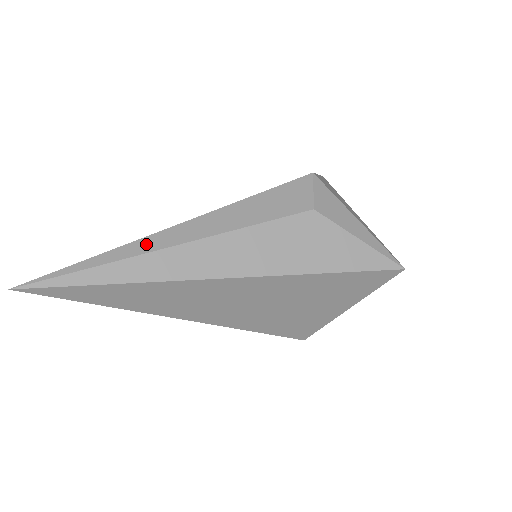
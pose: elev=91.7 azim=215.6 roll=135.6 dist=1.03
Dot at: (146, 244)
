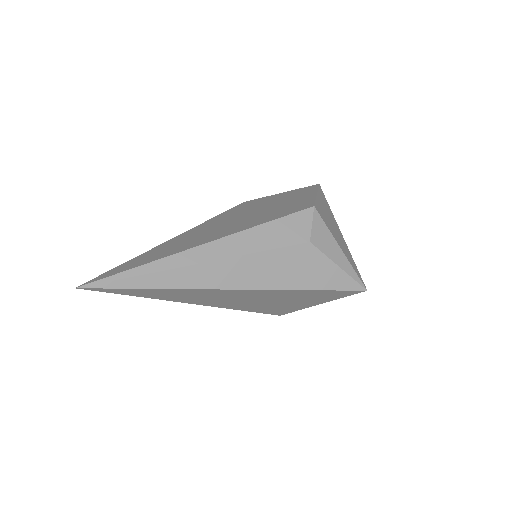
Dot at: (179, 259)
